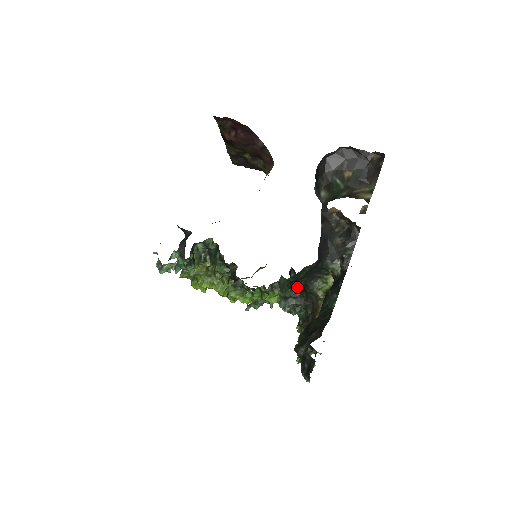
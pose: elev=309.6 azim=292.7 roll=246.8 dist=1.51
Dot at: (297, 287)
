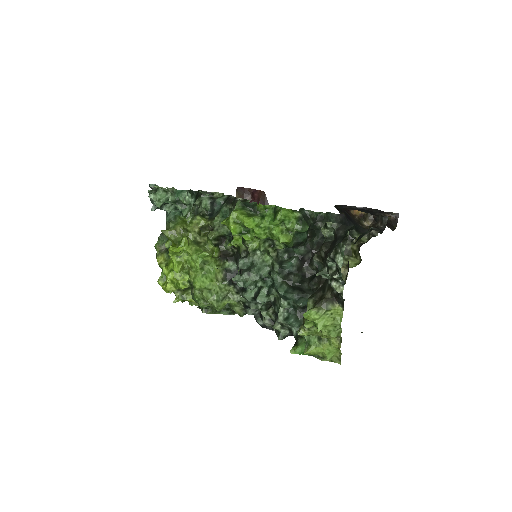
Dot at: (305, 278)
